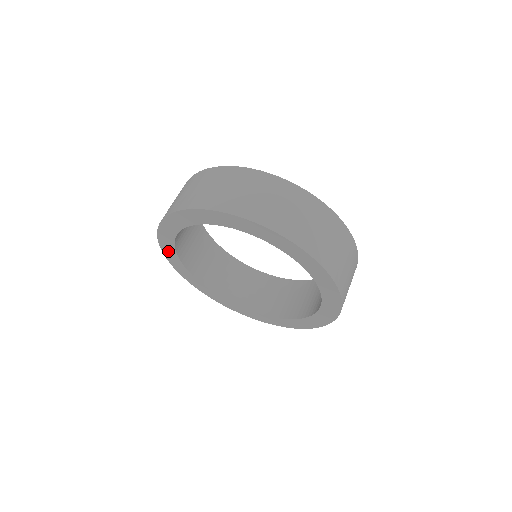
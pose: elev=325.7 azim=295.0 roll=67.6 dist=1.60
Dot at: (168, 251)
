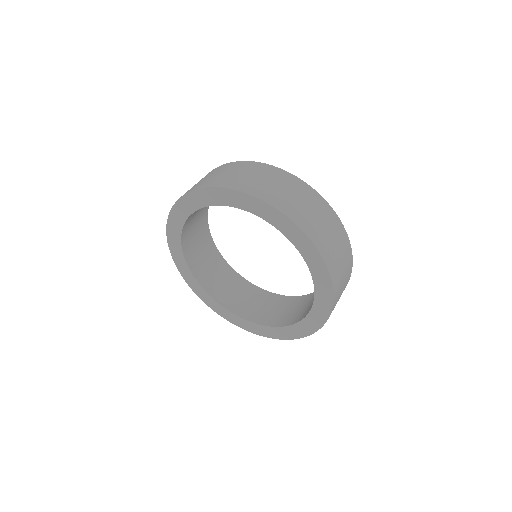
Dot at: (180, 264)
